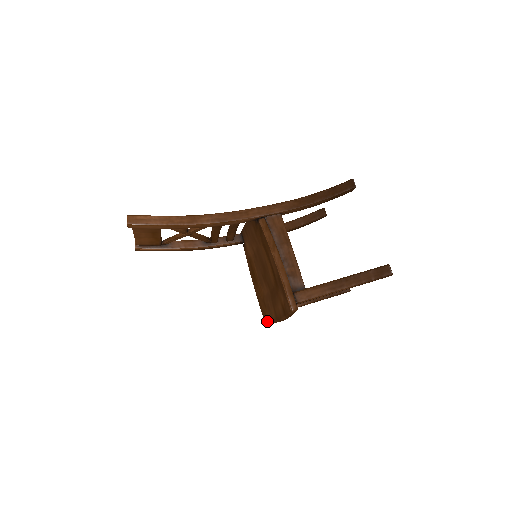
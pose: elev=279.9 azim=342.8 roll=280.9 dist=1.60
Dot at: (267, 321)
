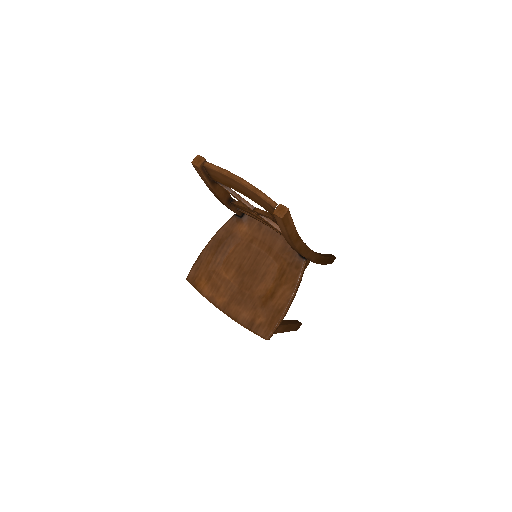
Dot at: (195, 286)
